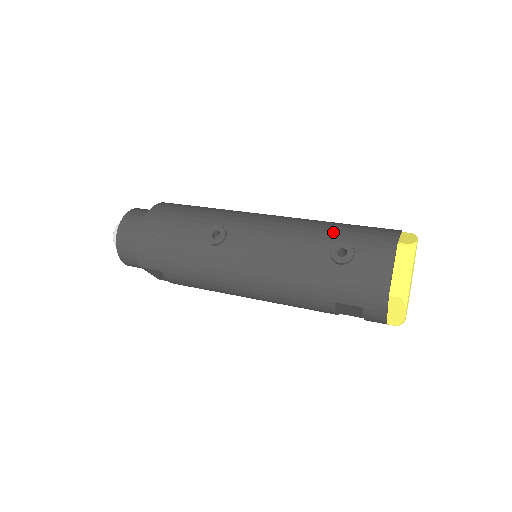
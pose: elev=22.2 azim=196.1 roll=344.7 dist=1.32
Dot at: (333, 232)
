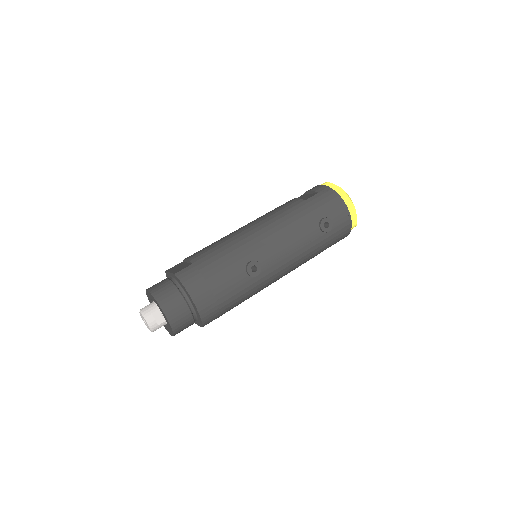
Dot at: (311, 215)
